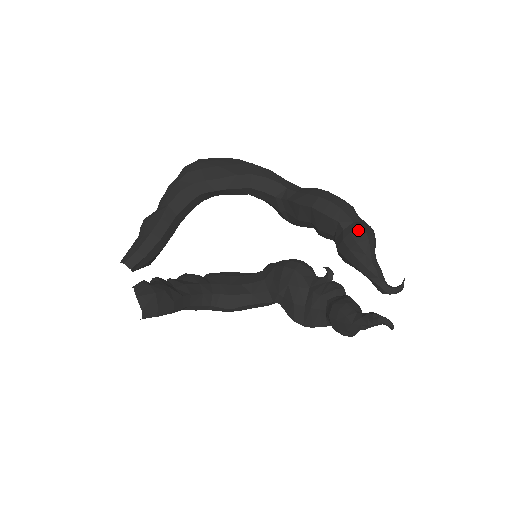
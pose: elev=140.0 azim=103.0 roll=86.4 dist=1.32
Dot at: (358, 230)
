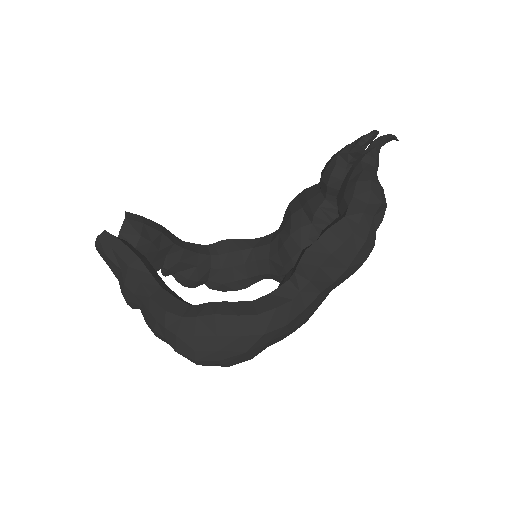
Dot at: occluded
